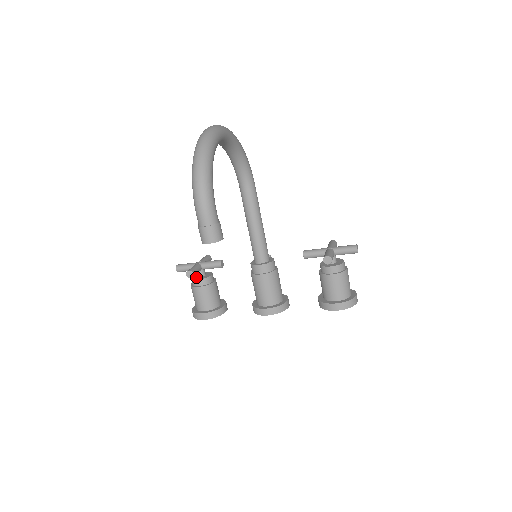
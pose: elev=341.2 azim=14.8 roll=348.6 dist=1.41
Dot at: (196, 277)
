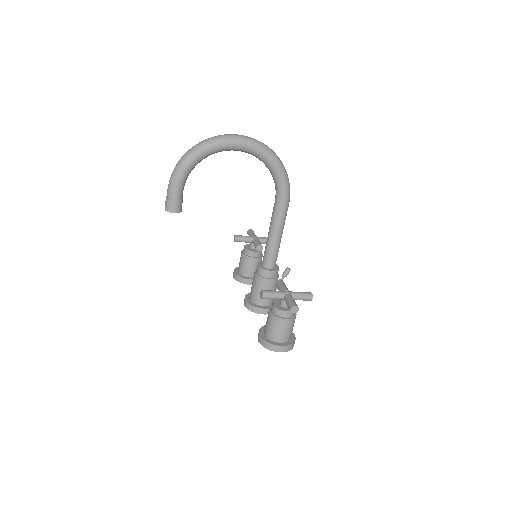
Dot at: (249, 246)
